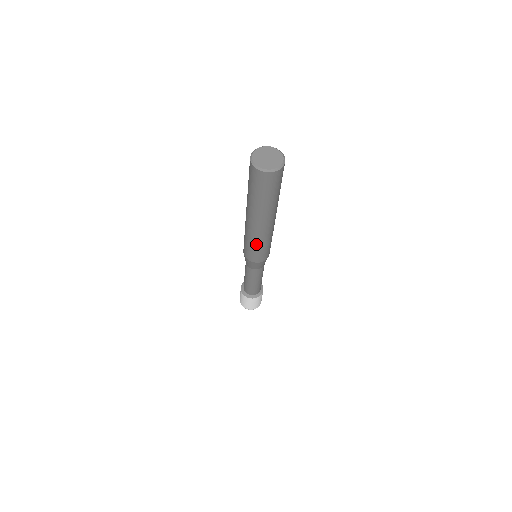
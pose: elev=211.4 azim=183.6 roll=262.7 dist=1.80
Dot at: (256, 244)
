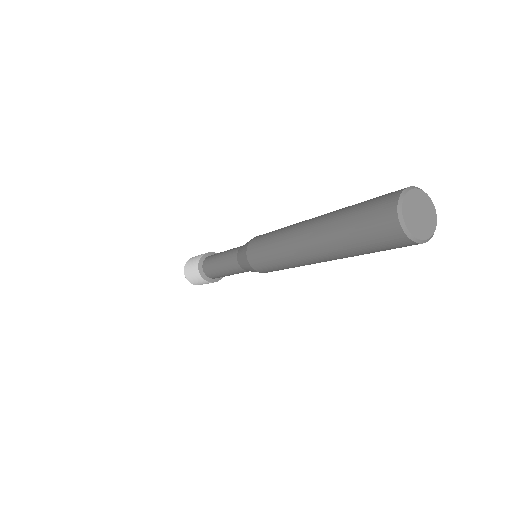
Dot at: occluded
